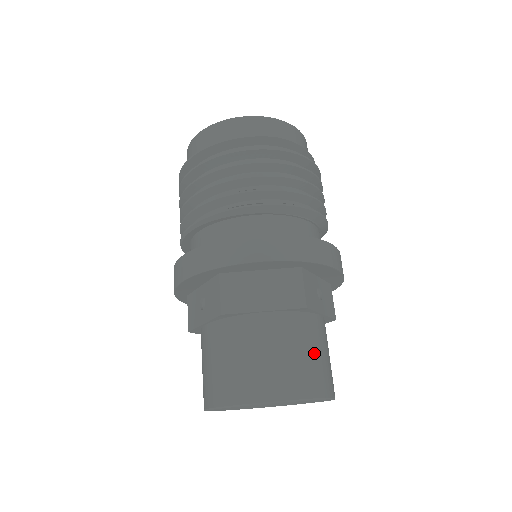
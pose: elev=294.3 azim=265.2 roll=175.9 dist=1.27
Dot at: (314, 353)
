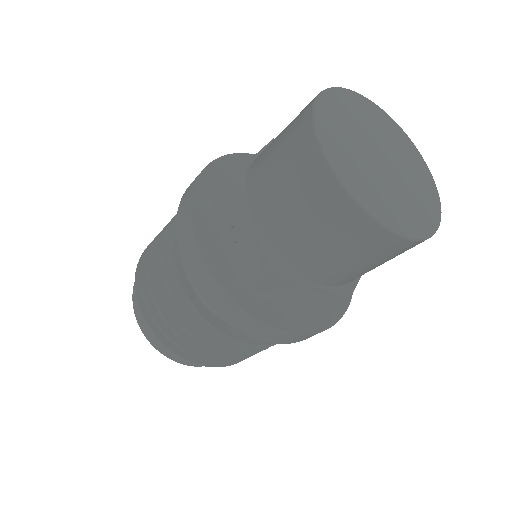
Dot at: occluded
